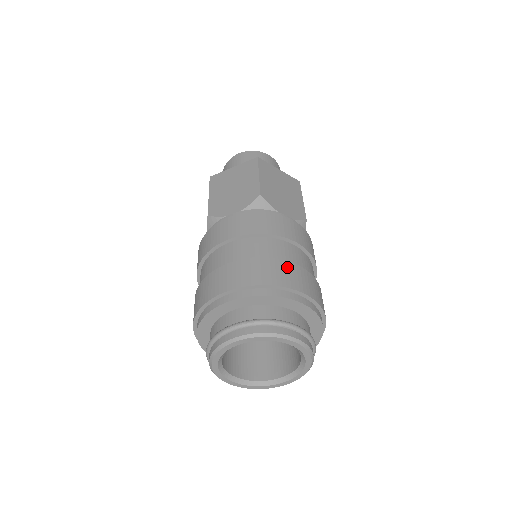
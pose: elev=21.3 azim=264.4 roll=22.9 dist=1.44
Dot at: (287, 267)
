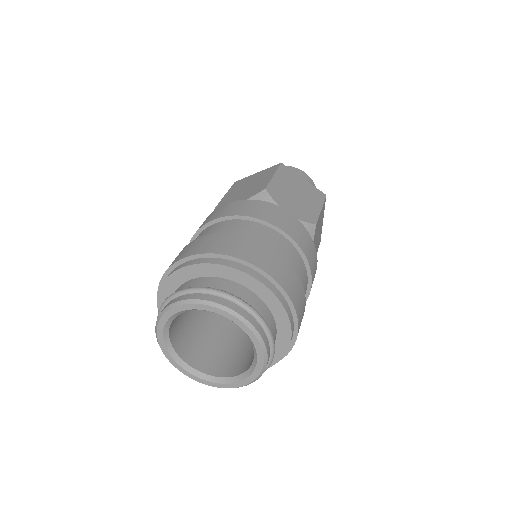
Dot at: (304, 301)
